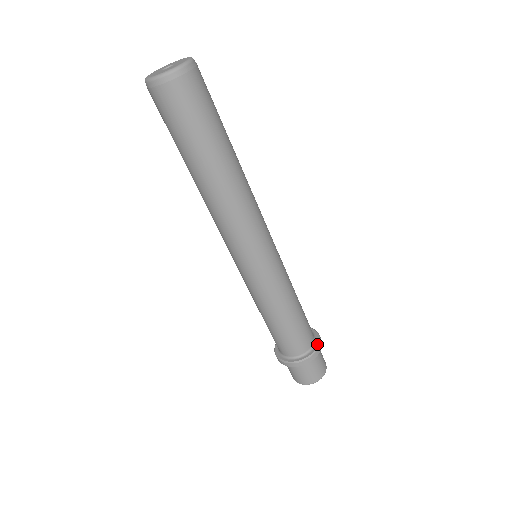
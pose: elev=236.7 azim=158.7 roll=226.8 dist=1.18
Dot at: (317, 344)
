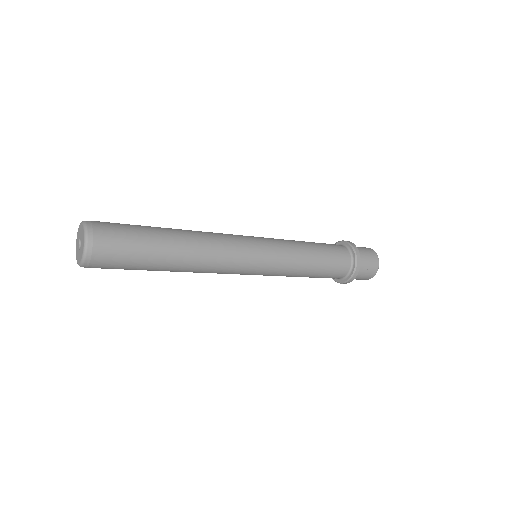
Dot at: (343, 281)
